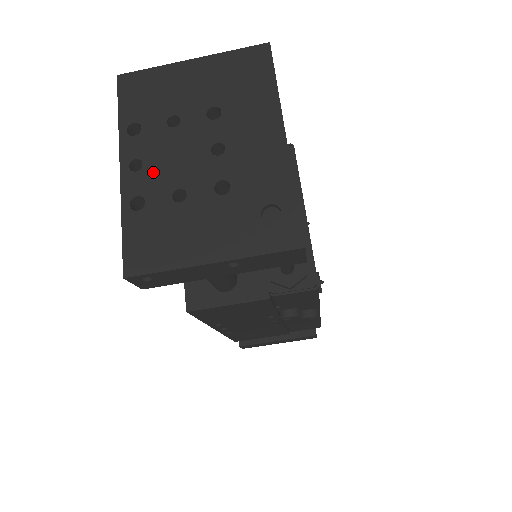
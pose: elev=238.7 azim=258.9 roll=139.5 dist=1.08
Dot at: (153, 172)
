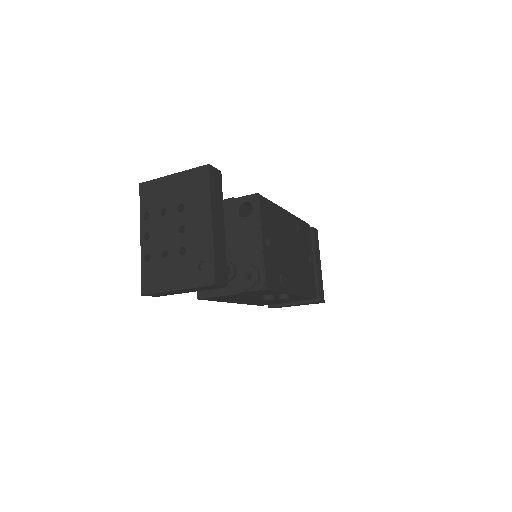
Dot at: (154, 241)
